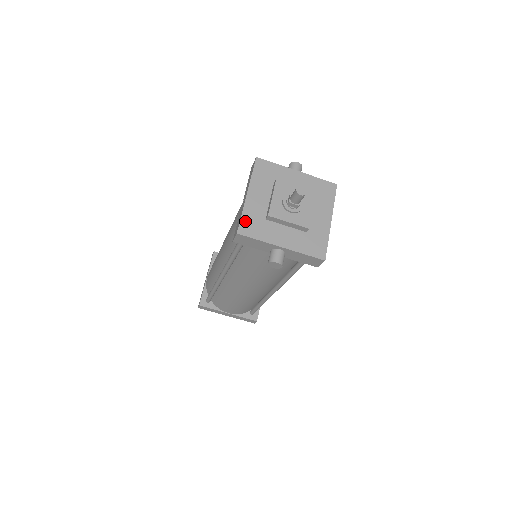
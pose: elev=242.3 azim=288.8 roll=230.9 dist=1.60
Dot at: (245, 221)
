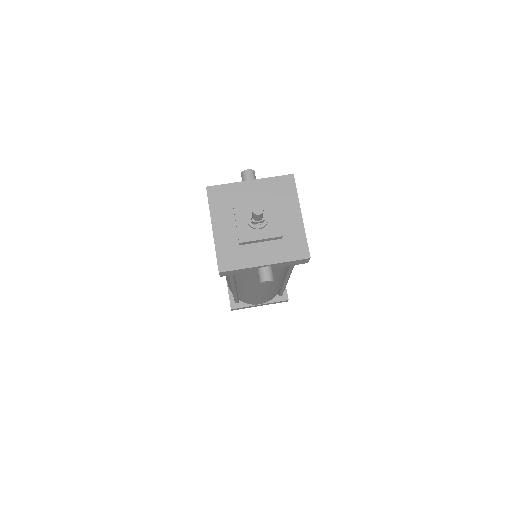
Dot at: (221, 257)
